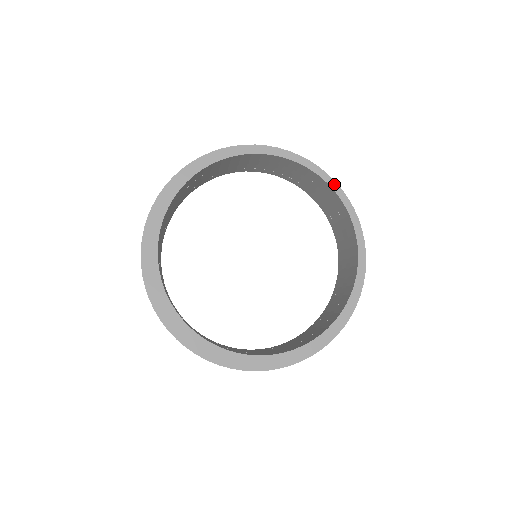
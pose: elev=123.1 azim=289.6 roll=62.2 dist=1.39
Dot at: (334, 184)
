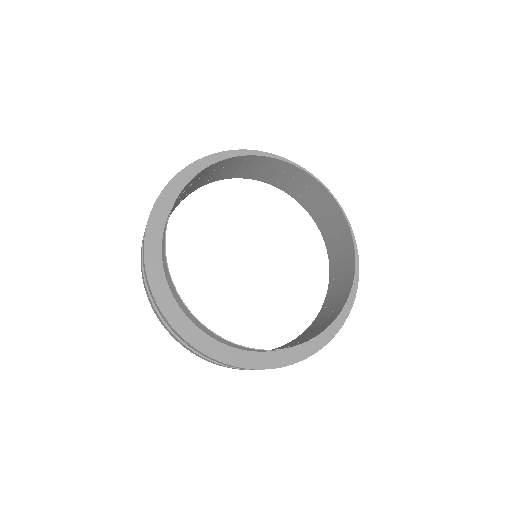
Dot at: occluded
